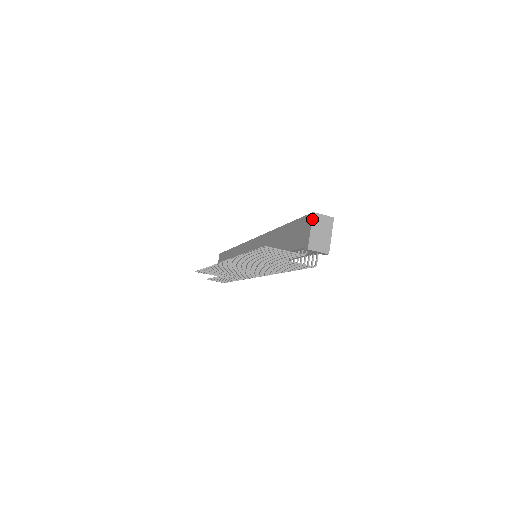
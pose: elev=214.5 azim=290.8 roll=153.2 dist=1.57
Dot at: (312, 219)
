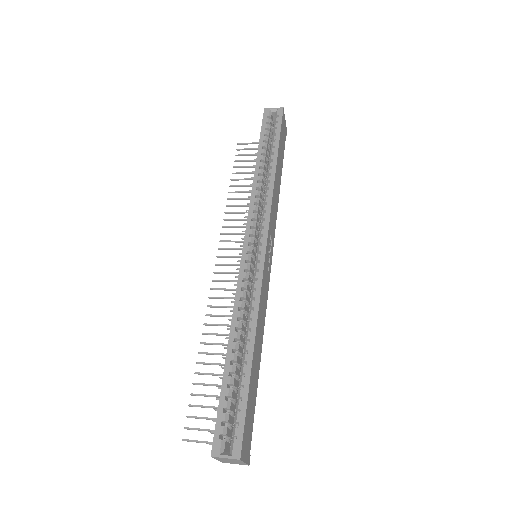
Dot at: occluded
